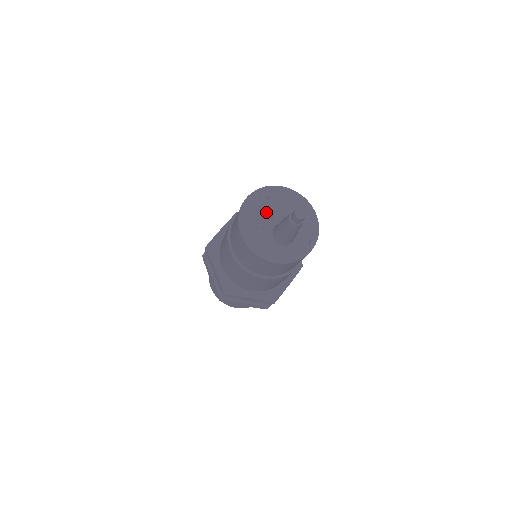
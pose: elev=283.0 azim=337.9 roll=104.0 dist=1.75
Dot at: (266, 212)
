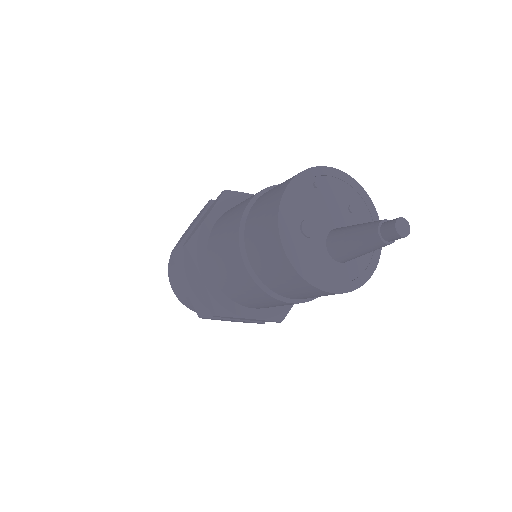
Dot at: (315, 210)
